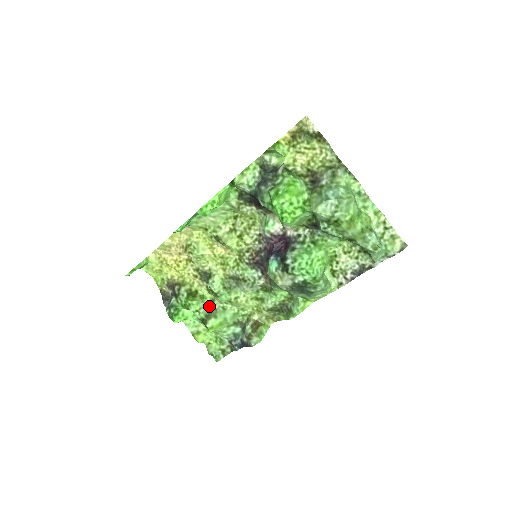
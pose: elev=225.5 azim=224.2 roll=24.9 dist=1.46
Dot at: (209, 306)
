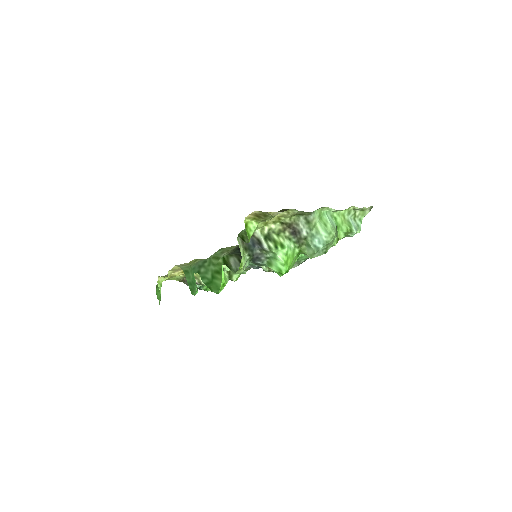
Dot at: (226, 272)
